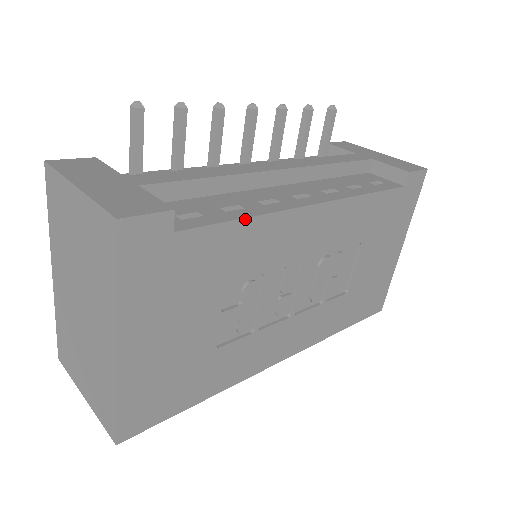
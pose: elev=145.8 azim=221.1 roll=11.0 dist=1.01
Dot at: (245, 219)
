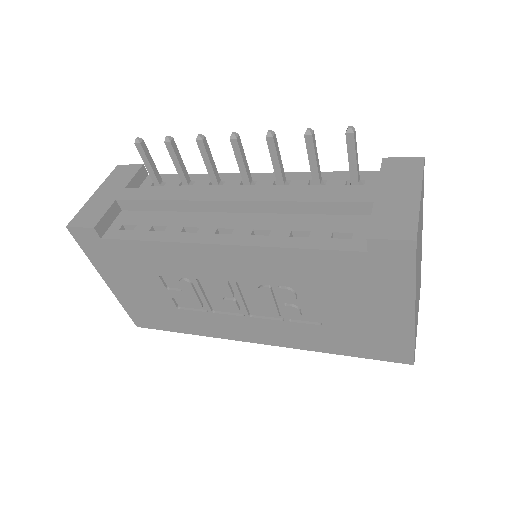
Dot at: (149, 241)
